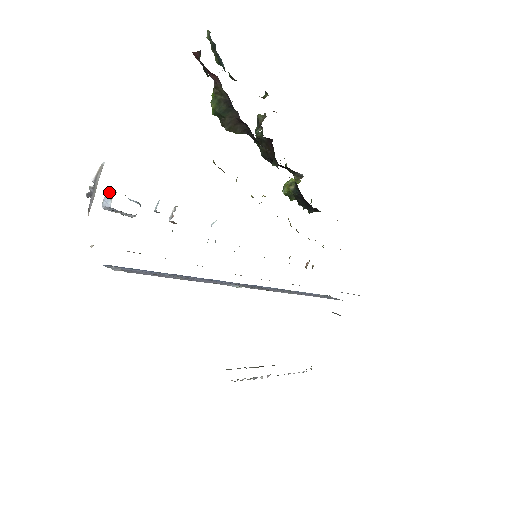
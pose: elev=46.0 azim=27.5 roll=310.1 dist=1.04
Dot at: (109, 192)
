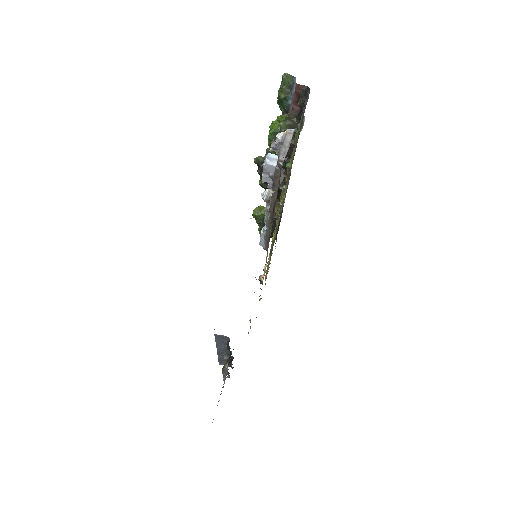
Dot at: (271, 154)
